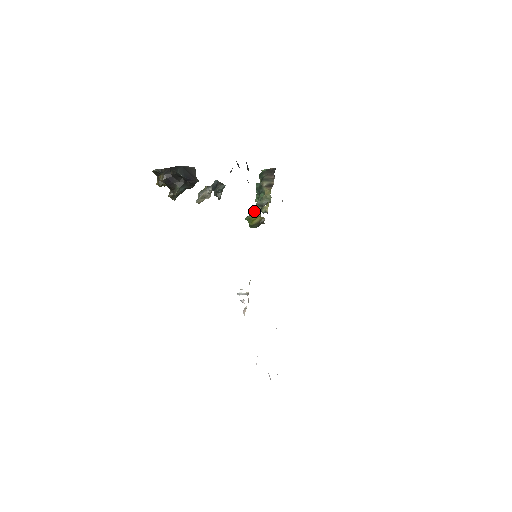
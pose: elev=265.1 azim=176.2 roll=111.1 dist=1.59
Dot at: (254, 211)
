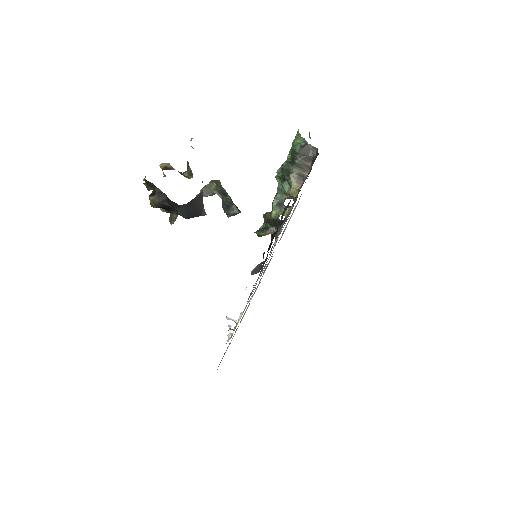
Dot at: (269, 226)
